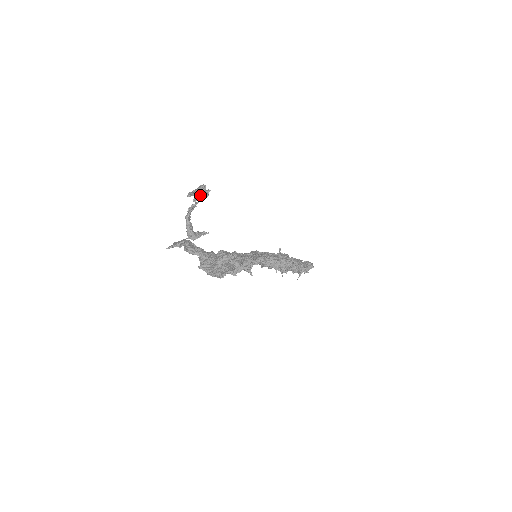
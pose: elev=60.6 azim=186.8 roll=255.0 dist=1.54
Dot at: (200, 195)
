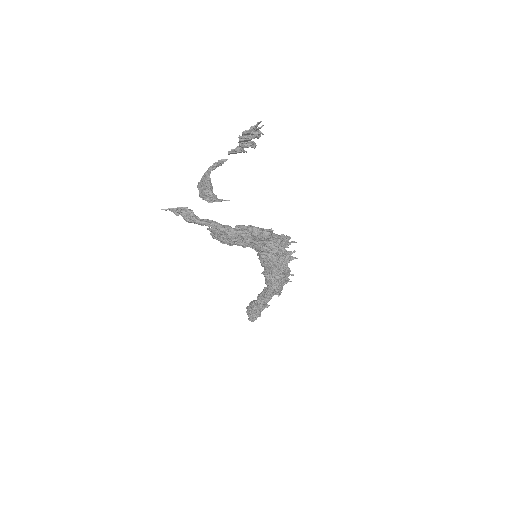
Dot at: (249, 142)
